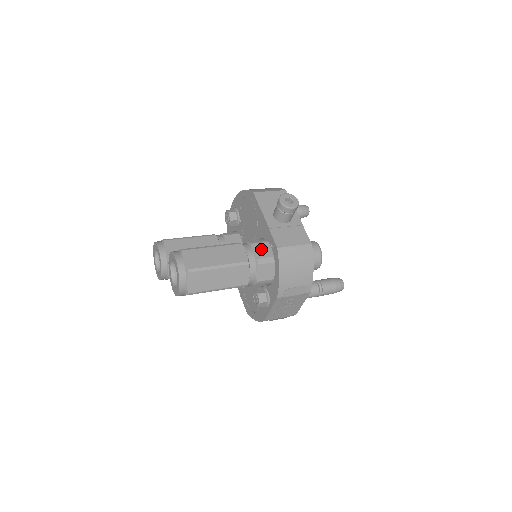
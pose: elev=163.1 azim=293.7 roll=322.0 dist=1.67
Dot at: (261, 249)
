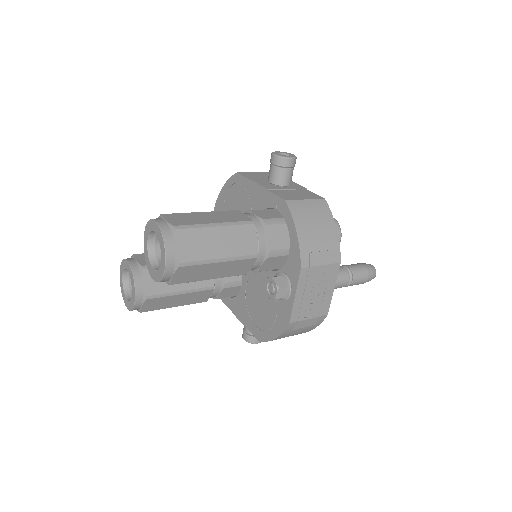
Dot at: (264, 213)
